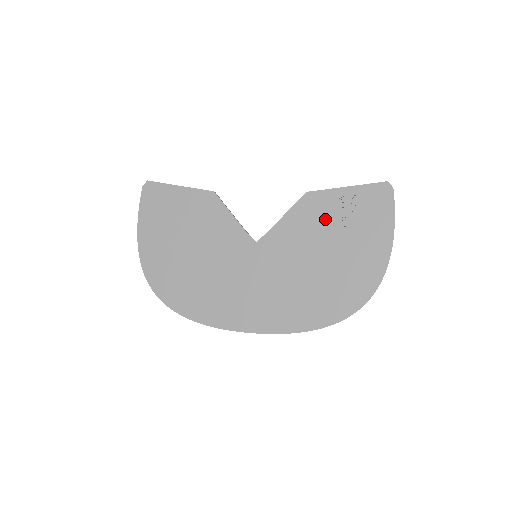
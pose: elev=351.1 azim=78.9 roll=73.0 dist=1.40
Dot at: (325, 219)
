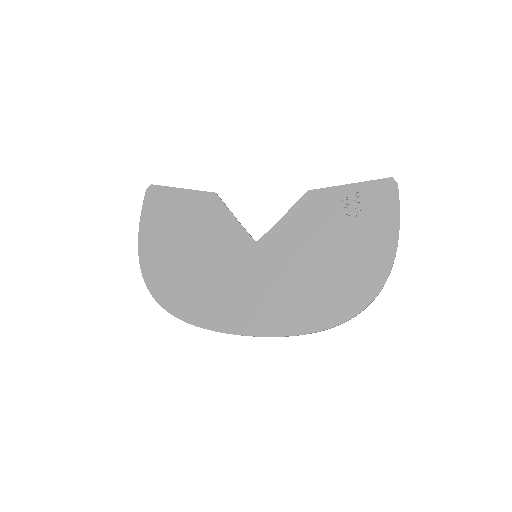
Dot at: (327, 217)
